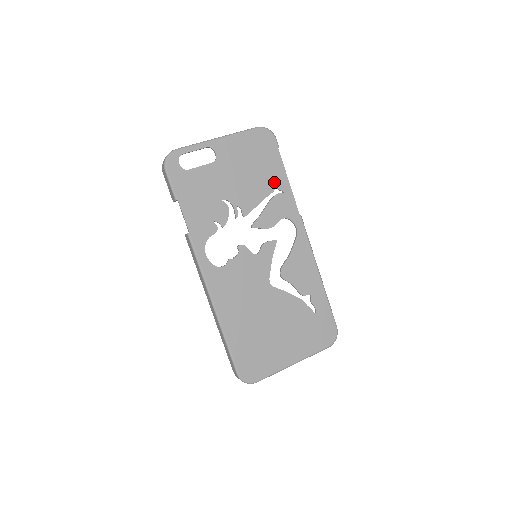
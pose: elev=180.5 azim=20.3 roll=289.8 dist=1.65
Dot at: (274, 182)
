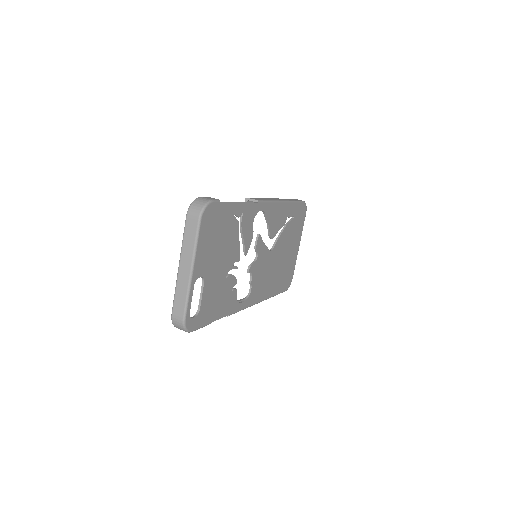
Dot at: (235, 220)
